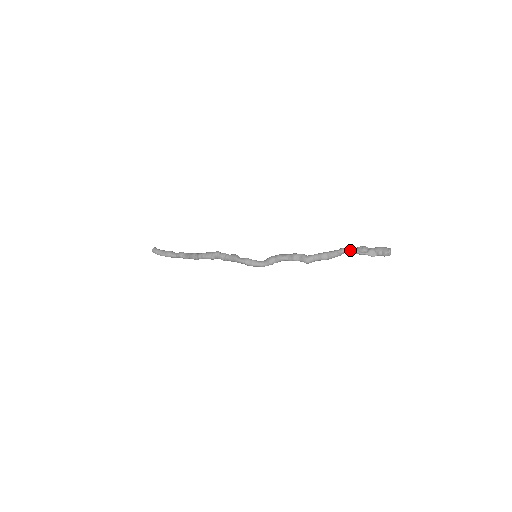
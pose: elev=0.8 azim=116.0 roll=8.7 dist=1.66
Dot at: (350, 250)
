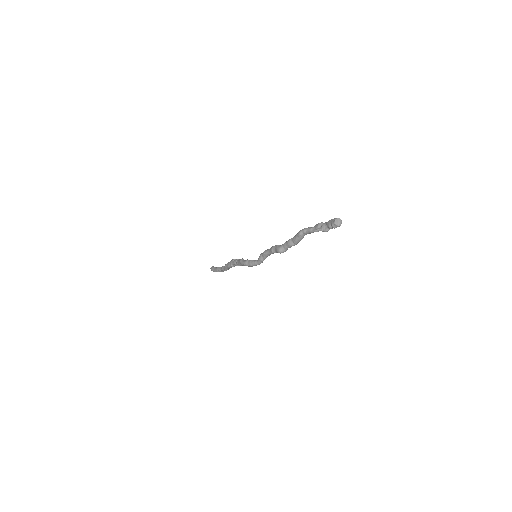
Dot at: (306, 230)
